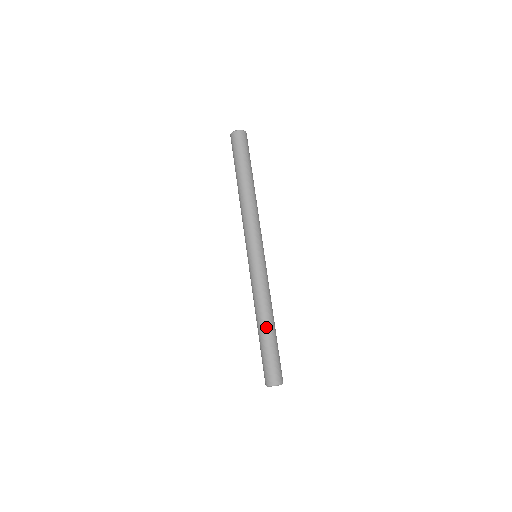
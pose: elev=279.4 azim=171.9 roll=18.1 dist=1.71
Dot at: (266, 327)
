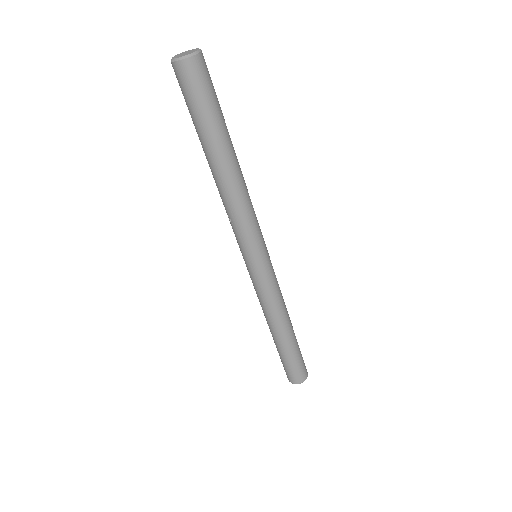
Dot at: (276, 338)
